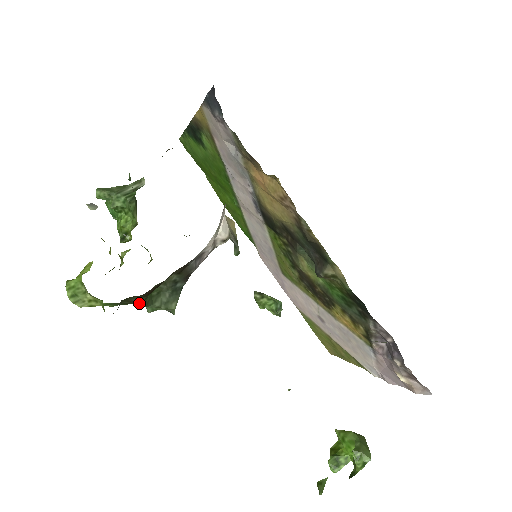
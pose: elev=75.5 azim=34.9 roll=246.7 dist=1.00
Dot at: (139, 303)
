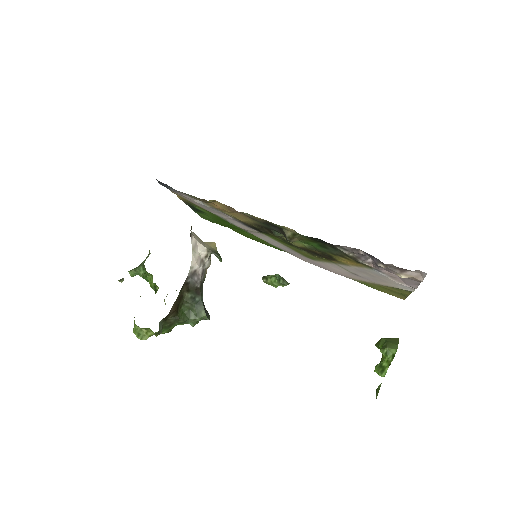
Dot at: (177, 322)
